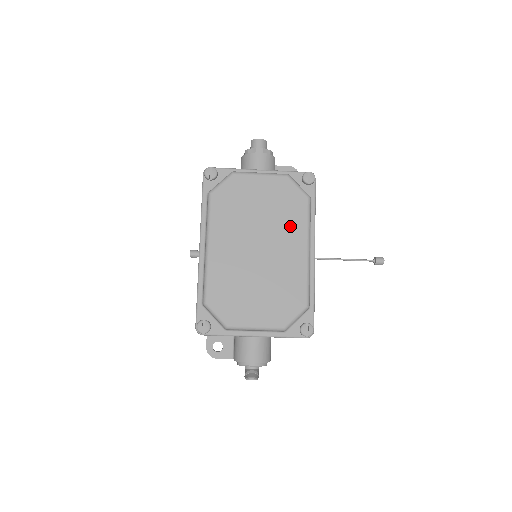
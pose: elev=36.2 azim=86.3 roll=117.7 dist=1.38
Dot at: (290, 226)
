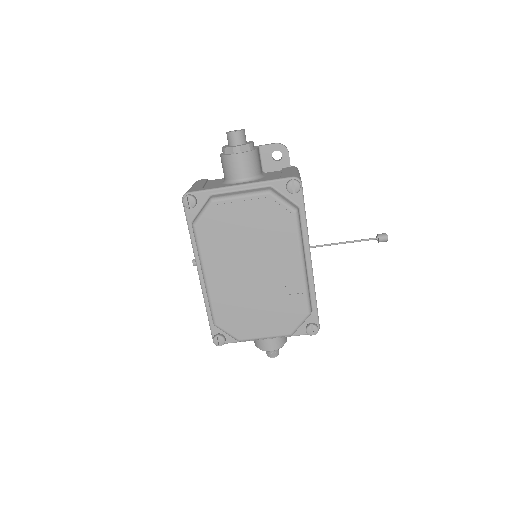
Dot at: (281, 245)
